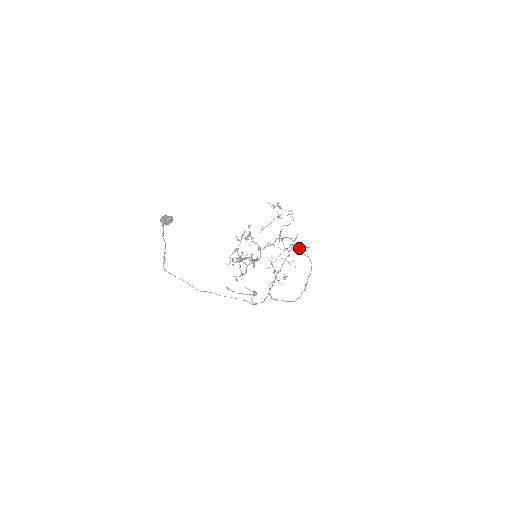
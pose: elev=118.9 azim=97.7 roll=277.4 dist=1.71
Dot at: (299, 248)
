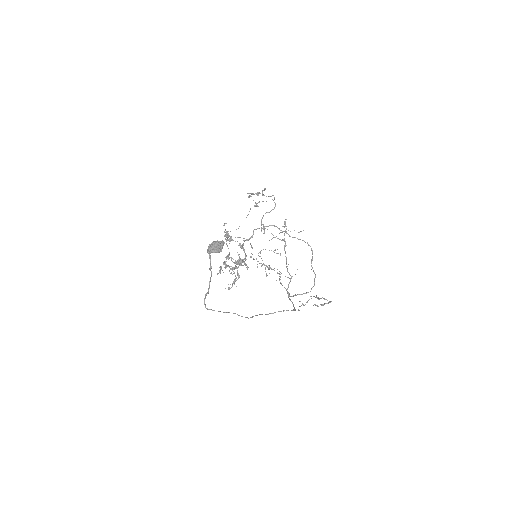
Dot at: (287, 233)
